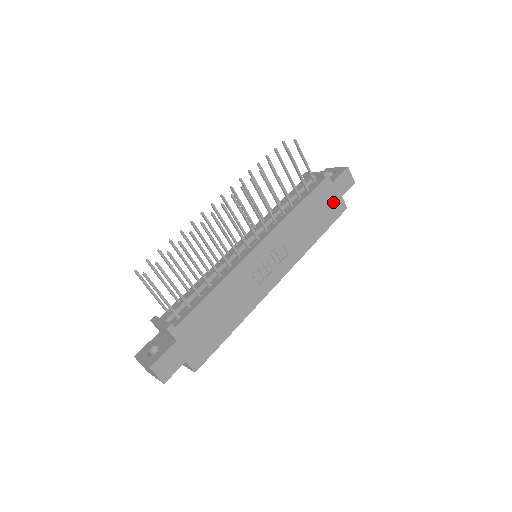
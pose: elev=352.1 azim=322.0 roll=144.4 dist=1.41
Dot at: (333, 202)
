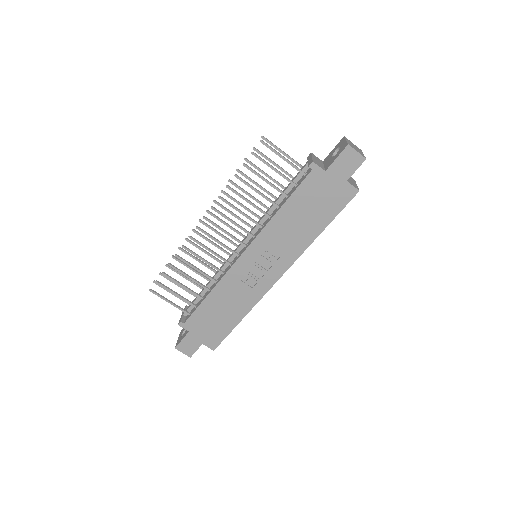
Dot at: (333, 191)
